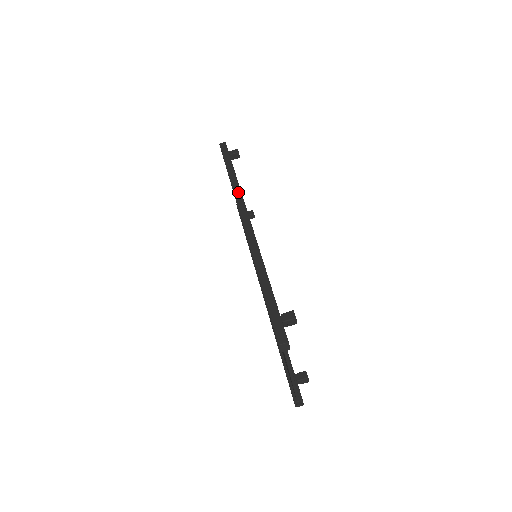
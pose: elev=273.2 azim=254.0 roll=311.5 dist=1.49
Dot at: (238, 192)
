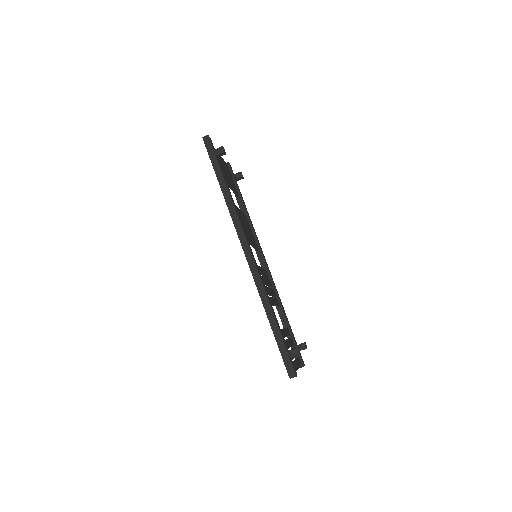
Dot at: (234, 214)
